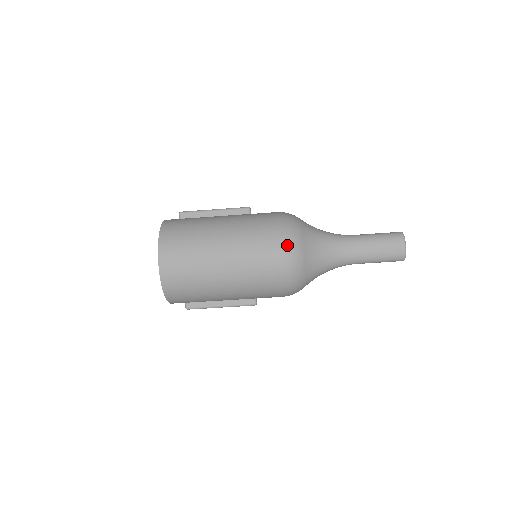
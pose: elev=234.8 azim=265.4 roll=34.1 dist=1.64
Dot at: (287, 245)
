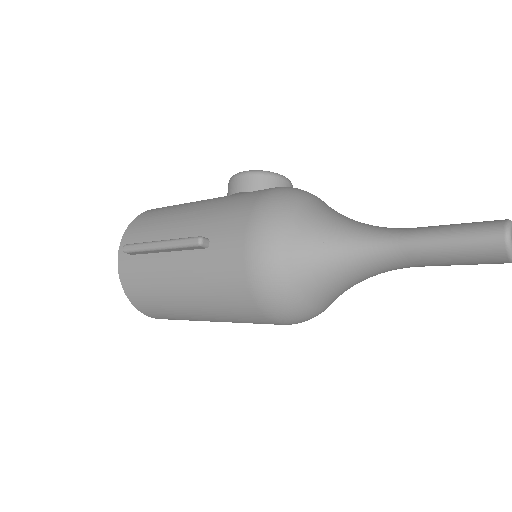
Dot at: (284, 320)
